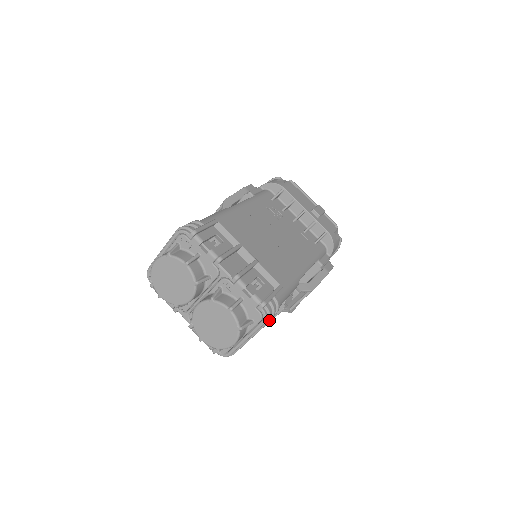
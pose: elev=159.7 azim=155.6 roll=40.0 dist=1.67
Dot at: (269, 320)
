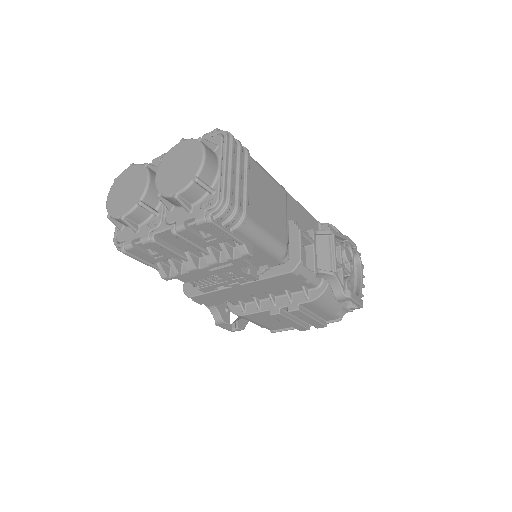
Dot at: (231, 135)
